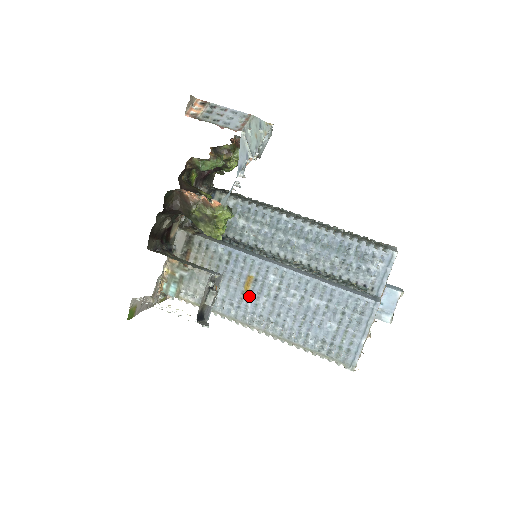
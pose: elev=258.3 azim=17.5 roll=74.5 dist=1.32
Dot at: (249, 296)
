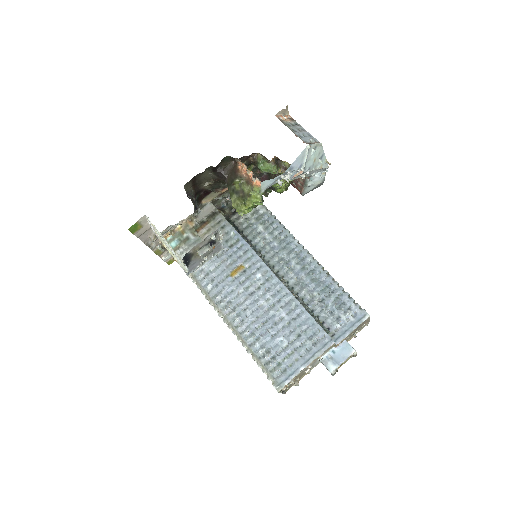
Dot at: (231, 281)
